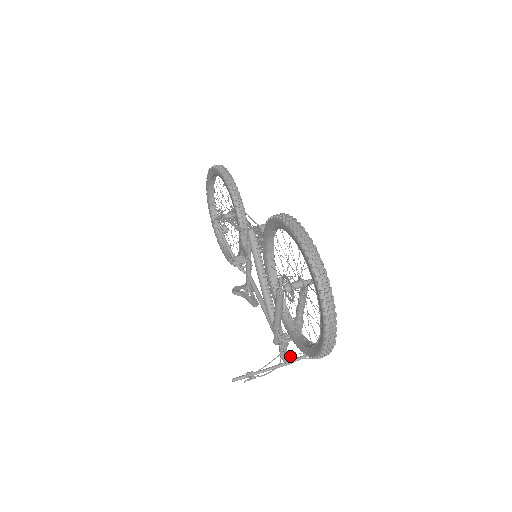
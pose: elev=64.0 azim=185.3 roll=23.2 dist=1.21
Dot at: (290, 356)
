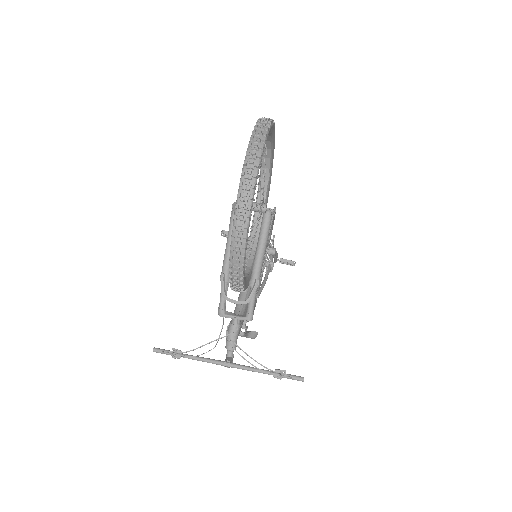
Dot at: (232, 346)
